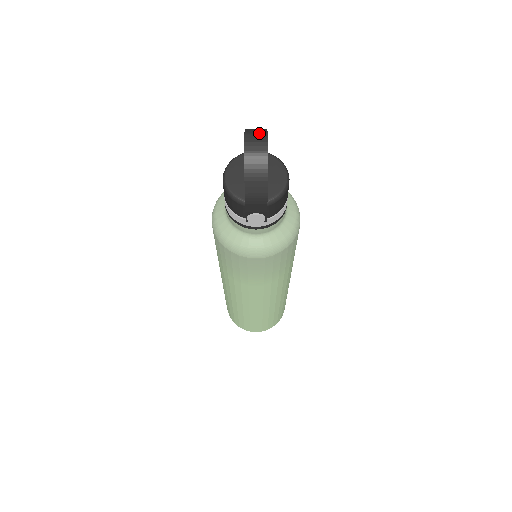
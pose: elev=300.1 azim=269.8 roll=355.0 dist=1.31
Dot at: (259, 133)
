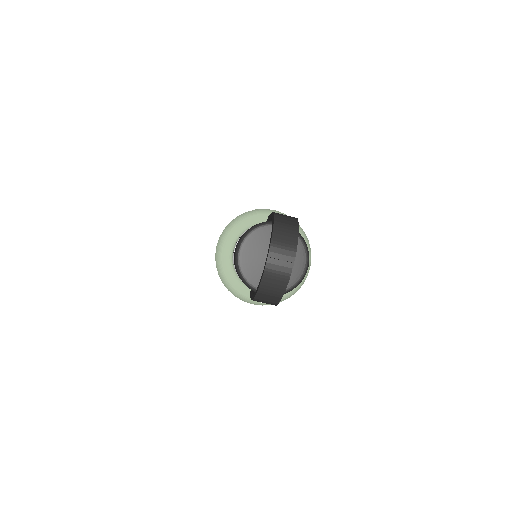
Dot at: (287, 246)
